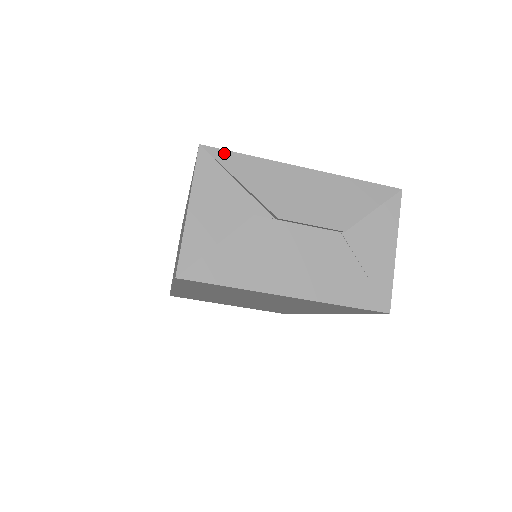
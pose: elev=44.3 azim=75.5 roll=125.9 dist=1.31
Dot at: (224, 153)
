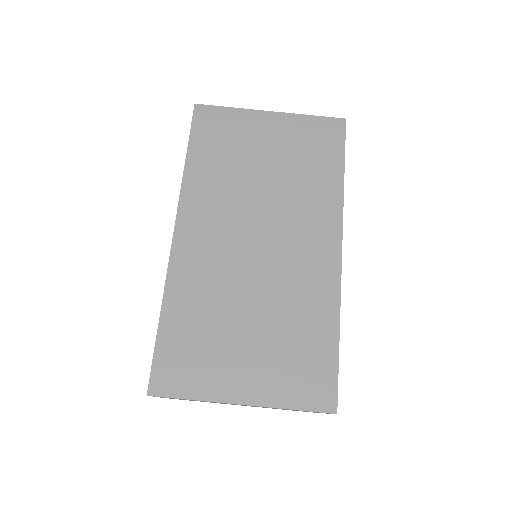
Dot at: occluded
